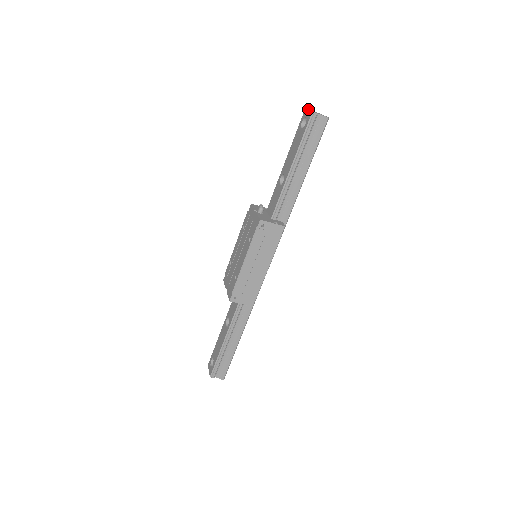
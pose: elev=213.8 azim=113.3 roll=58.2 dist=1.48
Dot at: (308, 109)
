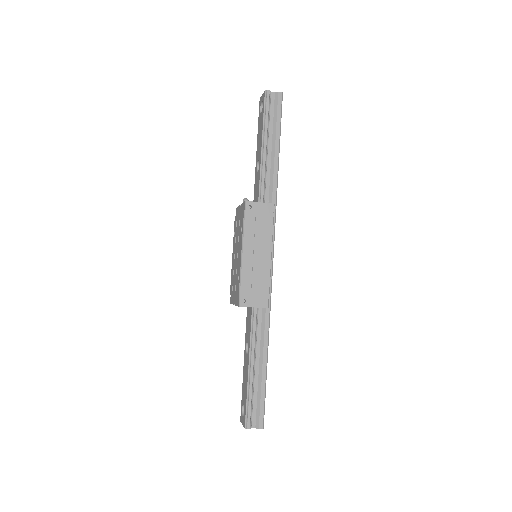
Dot at: (262, 96)
